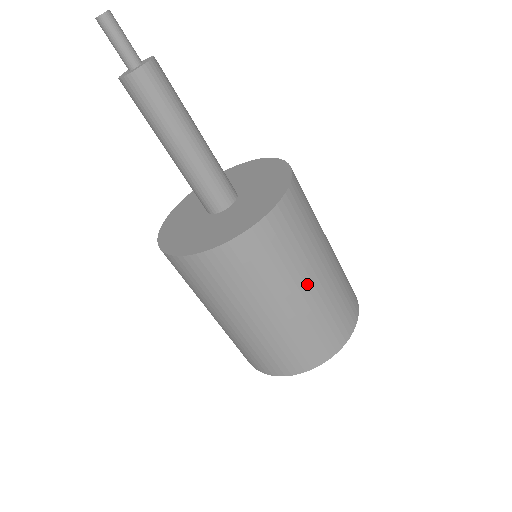
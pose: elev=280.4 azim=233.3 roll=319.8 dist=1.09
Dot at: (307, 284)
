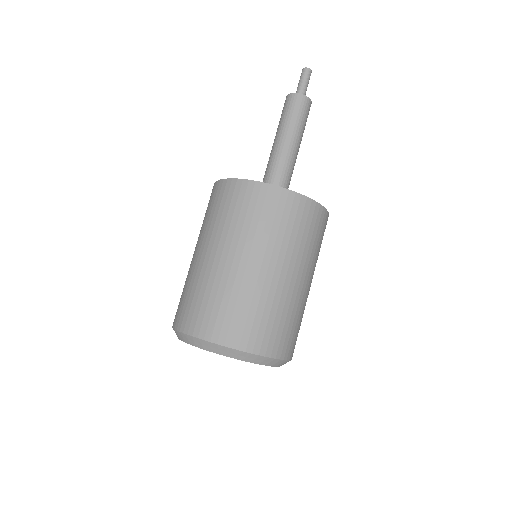
Dot at: (264, 263)
